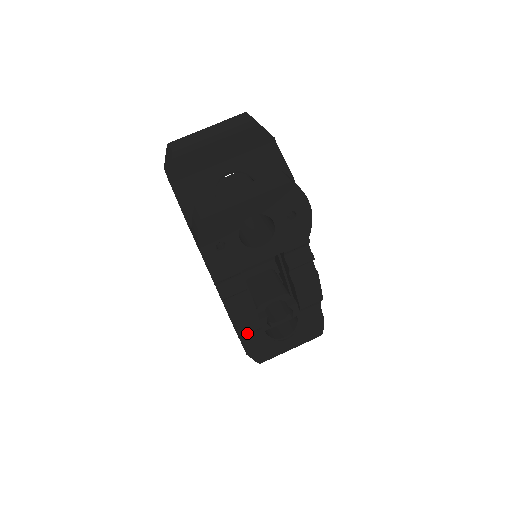
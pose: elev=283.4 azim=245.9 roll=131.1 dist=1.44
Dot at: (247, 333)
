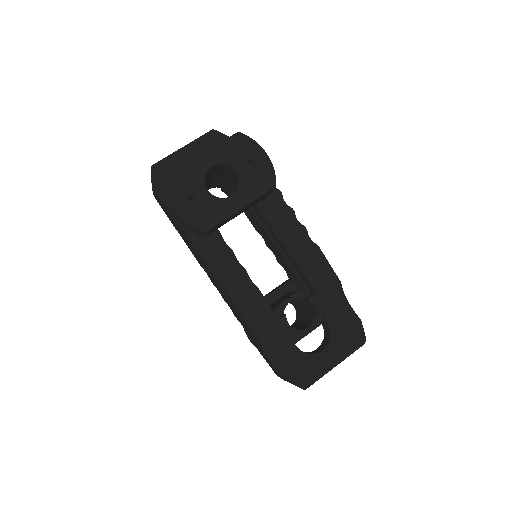
Dot at: (267, 335)
